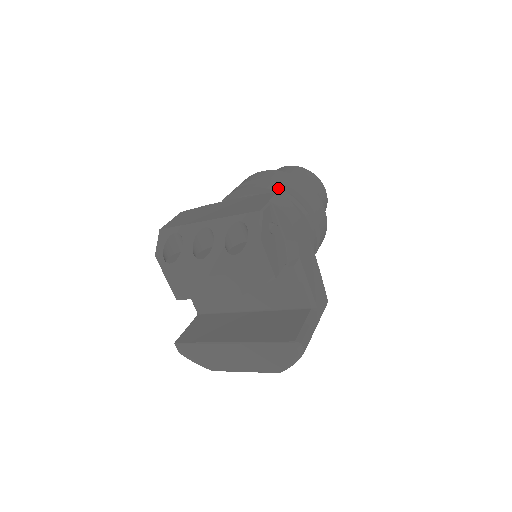
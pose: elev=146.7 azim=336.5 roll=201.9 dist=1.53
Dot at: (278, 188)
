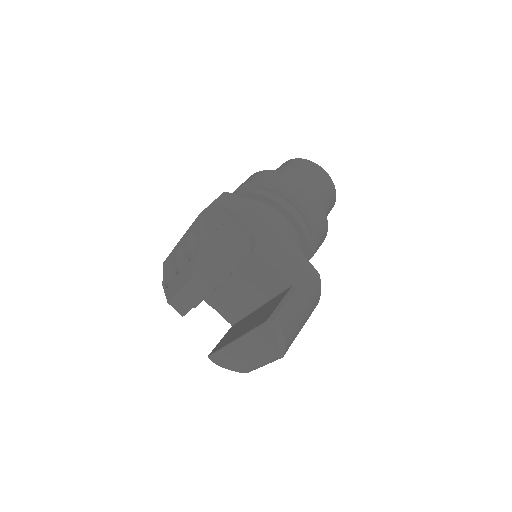
Dot at: (248, 188)
